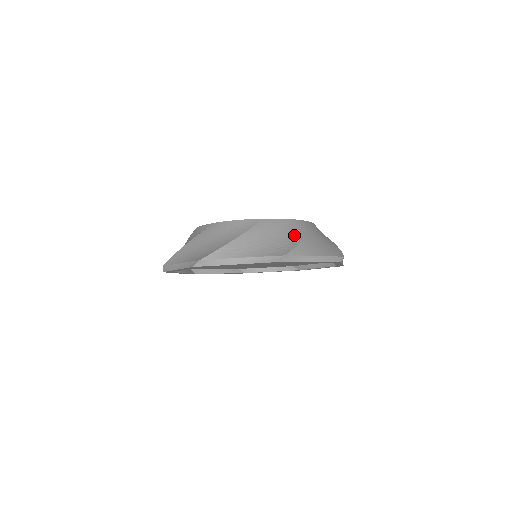
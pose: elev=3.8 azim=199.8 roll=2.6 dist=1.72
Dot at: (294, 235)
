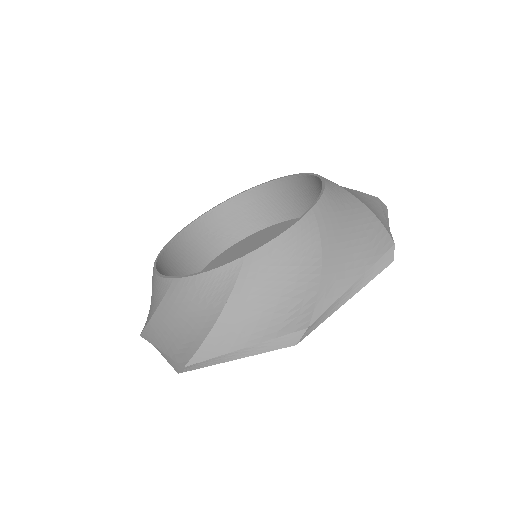
Dot at: (356, 207)
